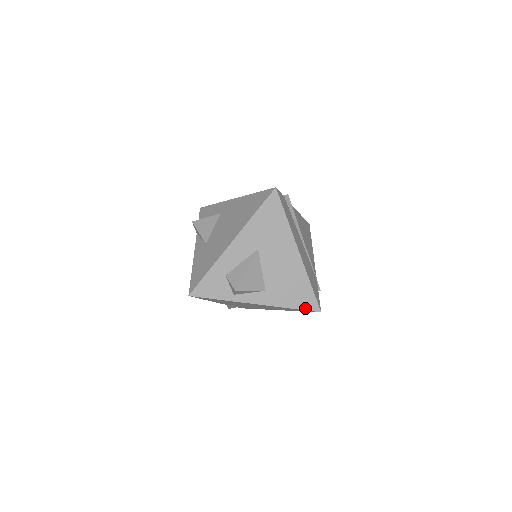
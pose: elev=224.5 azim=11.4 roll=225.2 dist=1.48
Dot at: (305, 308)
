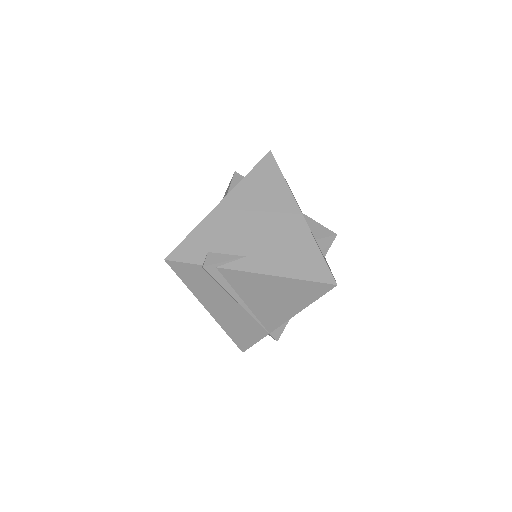
Dot at: occluded
